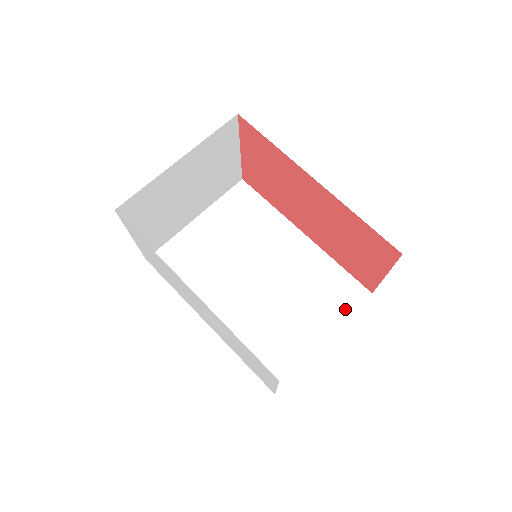
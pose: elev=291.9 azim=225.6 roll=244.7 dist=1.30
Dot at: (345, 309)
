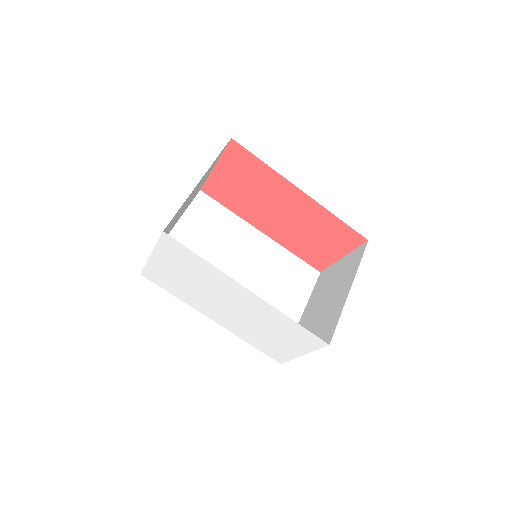
Dot at: (307, 288)
